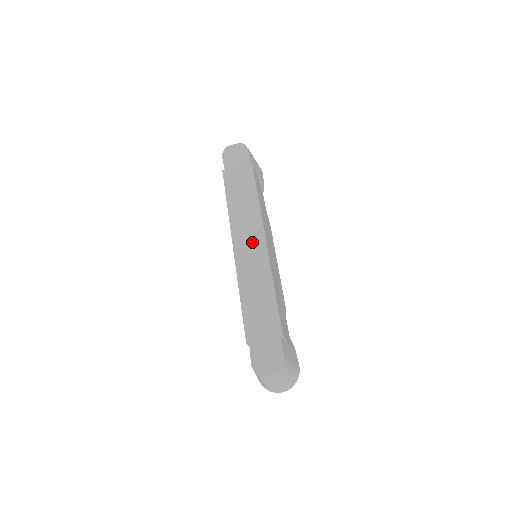
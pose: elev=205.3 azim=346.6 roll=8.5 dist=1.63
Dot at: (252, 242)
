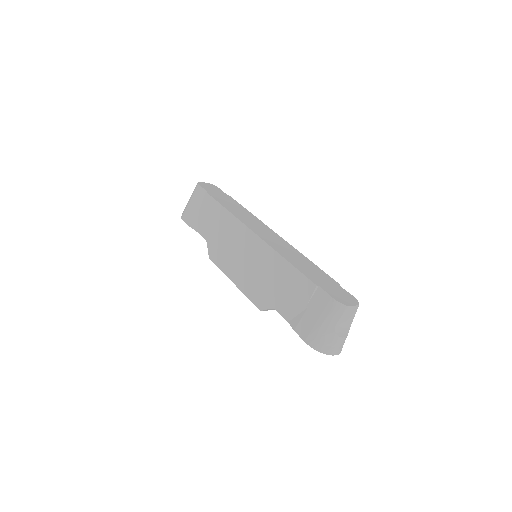
Dot at: (267, 232)
